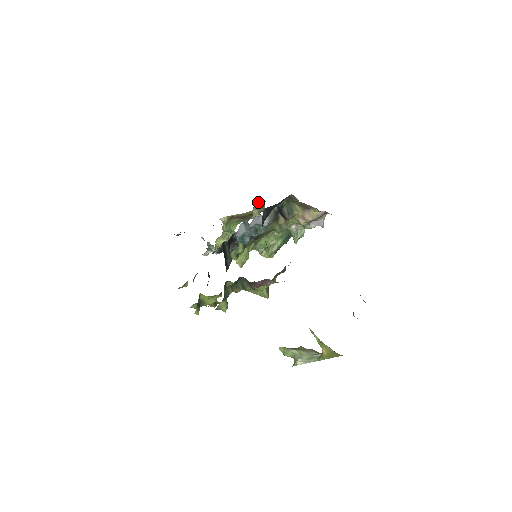
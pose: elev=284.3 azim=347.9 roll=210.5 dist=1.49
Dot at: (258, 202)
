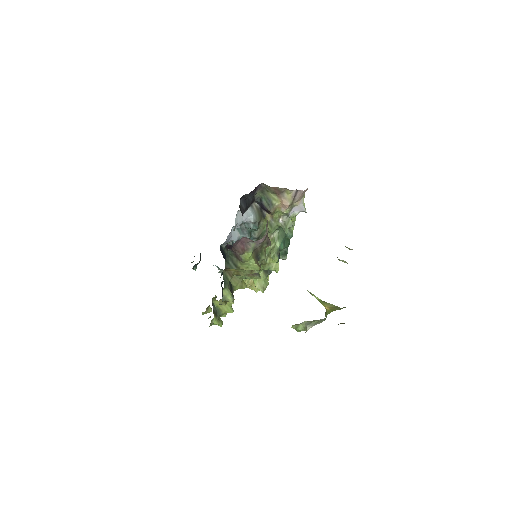
Dot at: occluded
